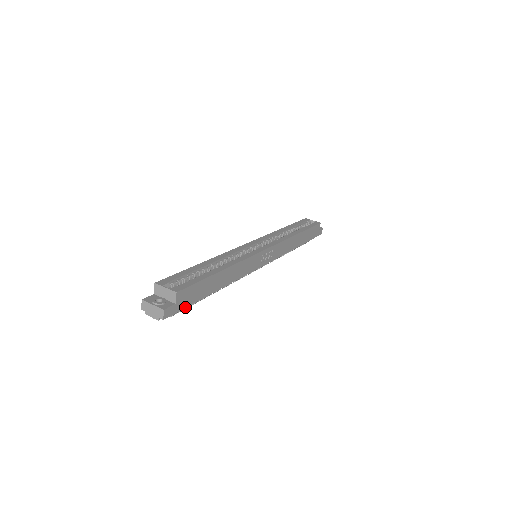
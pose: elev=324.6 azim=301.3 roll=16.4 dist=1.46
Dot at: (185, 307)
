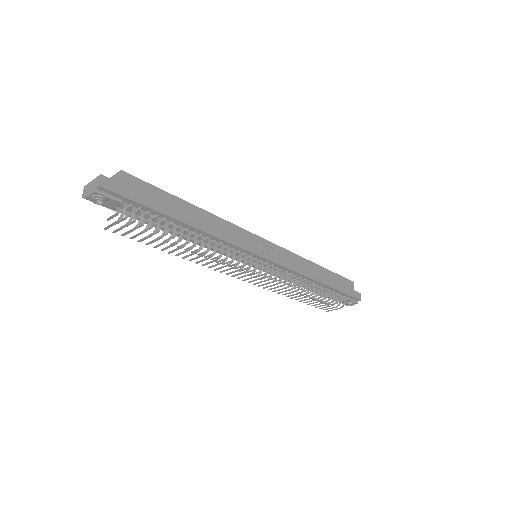
Dot at: (135, 201)
